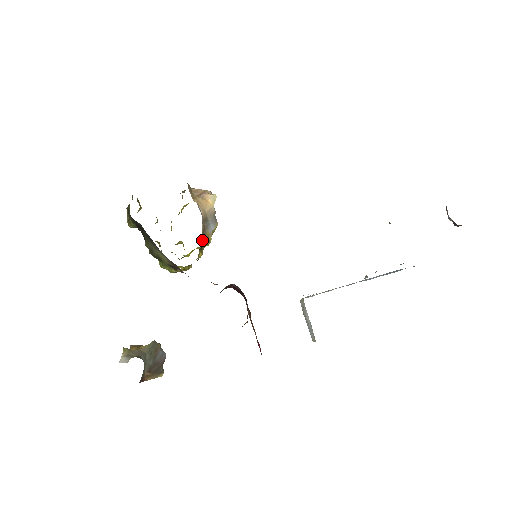
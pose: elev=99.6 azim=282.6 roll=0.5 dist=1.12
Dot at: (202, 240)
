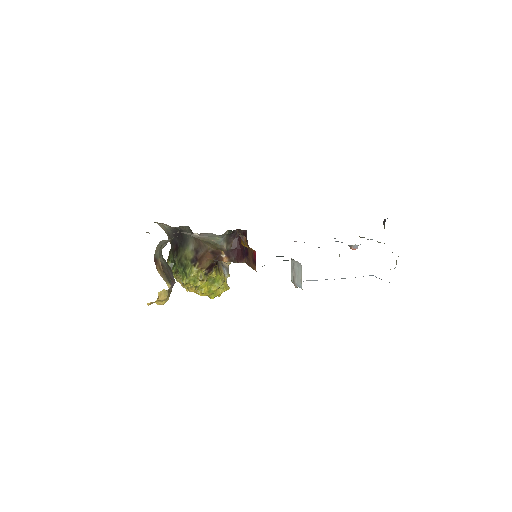
Dot at: (217, 264)
